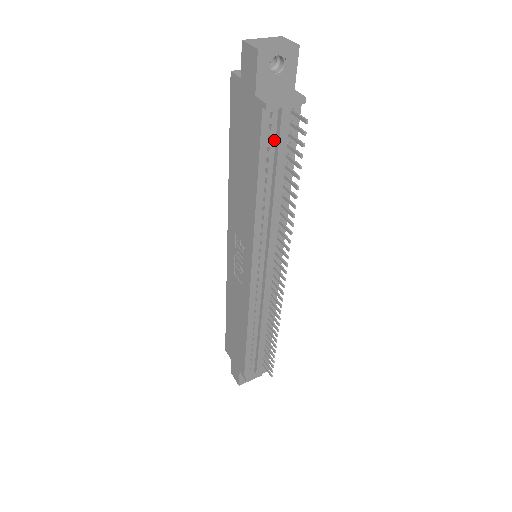
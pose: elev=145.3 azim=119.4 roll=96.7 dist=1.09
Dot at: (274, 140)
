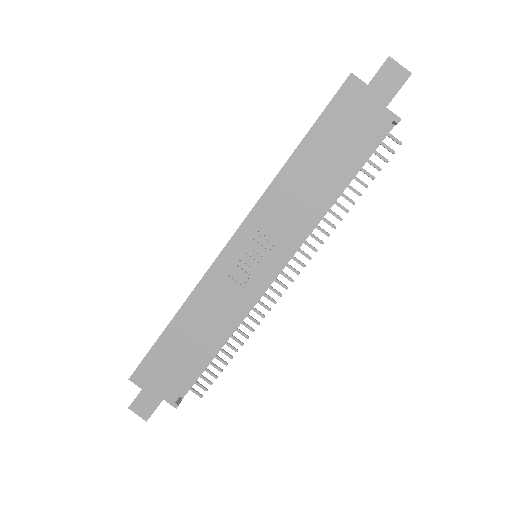
Dot at: occluded
